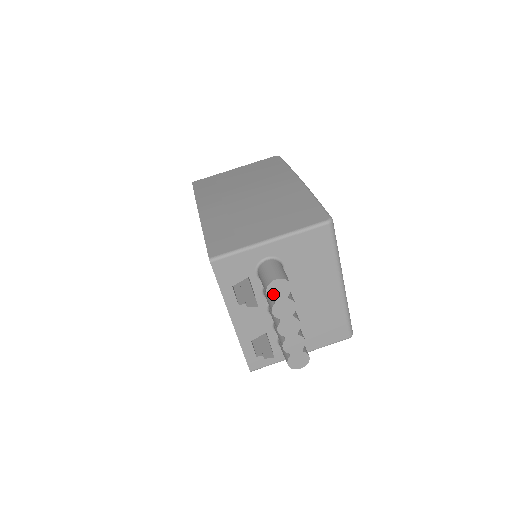
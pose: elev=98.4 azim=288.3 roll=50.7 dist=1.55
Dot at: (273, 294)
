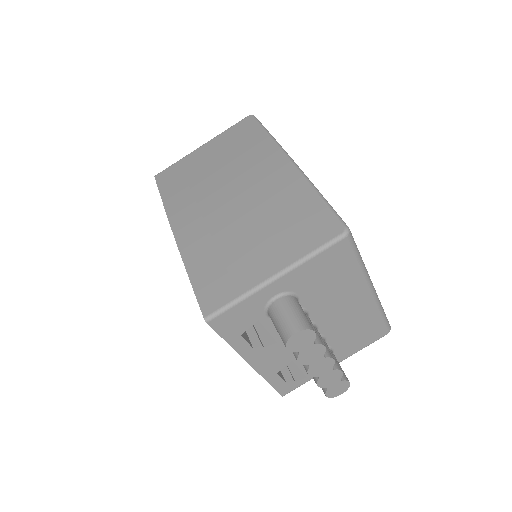
Dot at: (295, 347)
